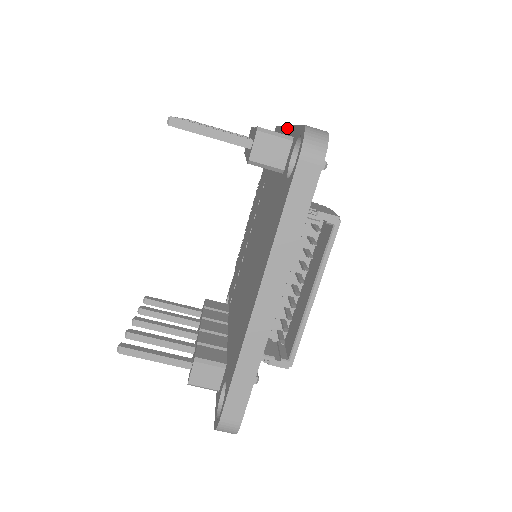
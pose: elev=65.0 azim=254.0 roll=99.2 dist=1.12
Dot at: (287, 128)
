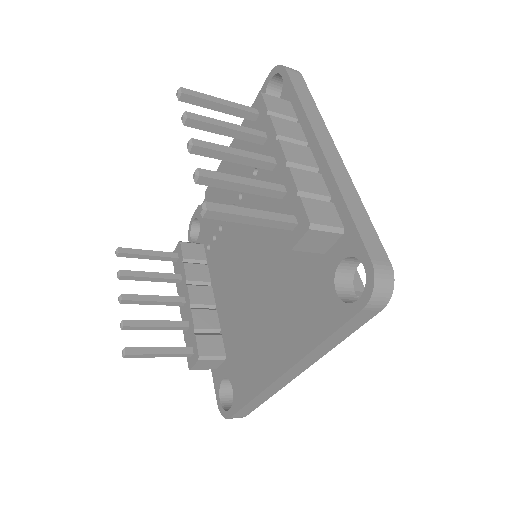
Dot at: (323, 160)
